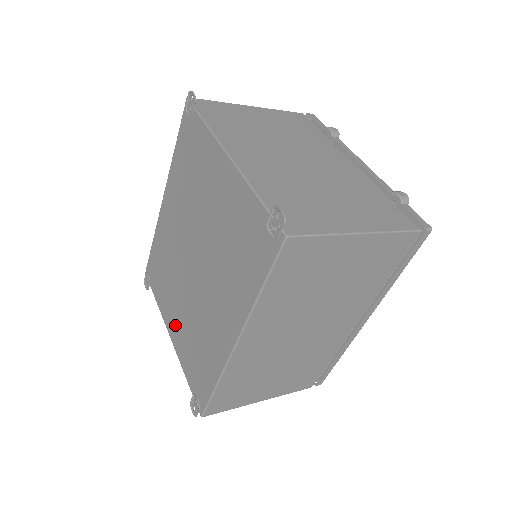
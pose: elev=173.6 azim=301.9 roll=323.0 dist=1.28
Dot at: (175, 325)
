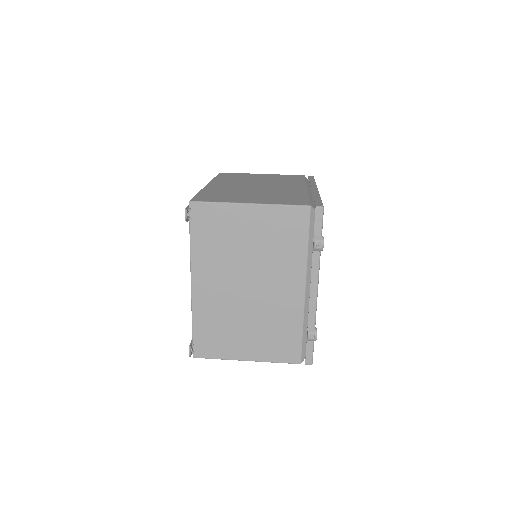
Dot at: occluded
